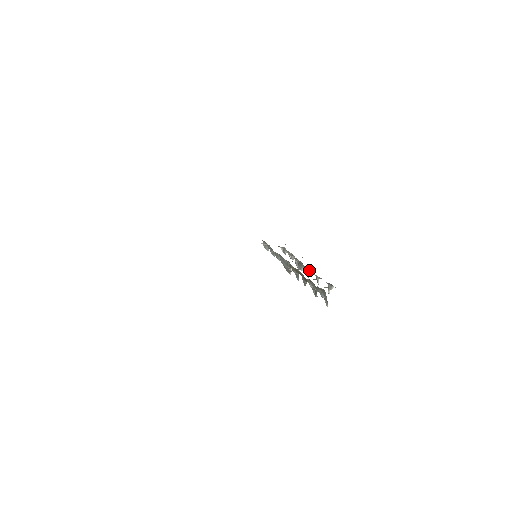
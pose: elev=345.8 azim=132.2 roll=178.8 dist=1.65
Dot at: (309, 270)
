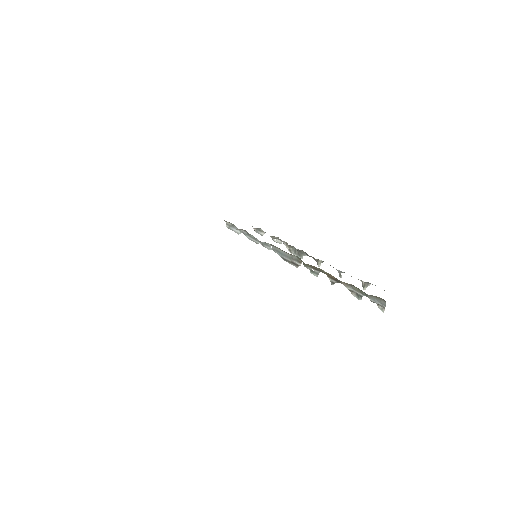
Dot at: (320, 261)
